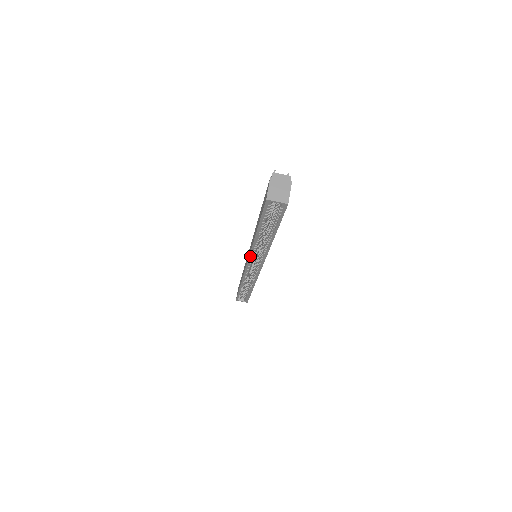
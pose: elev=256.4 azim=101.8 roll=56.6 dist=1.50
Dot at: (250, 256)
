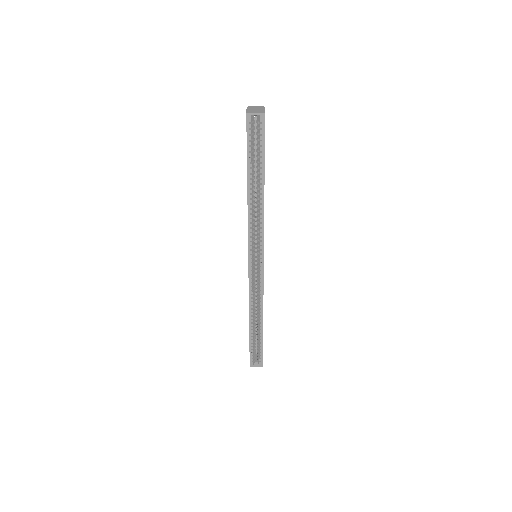
Dot at: (249, 237)
